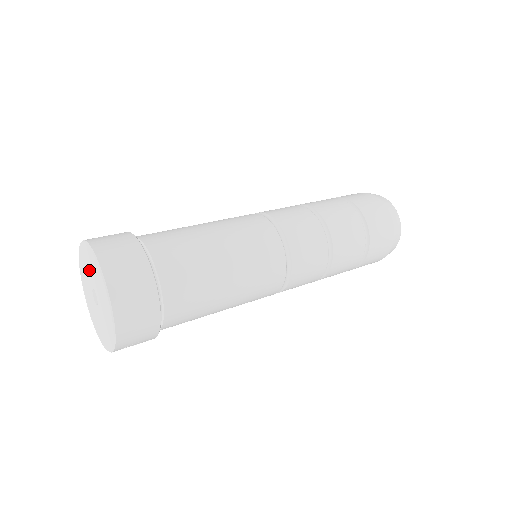
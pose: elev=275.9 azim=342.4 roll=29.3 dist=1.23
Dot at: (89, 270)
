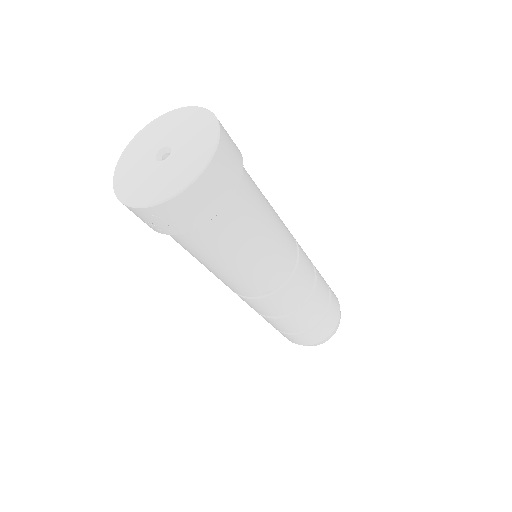
Dot at: (182, 130)
